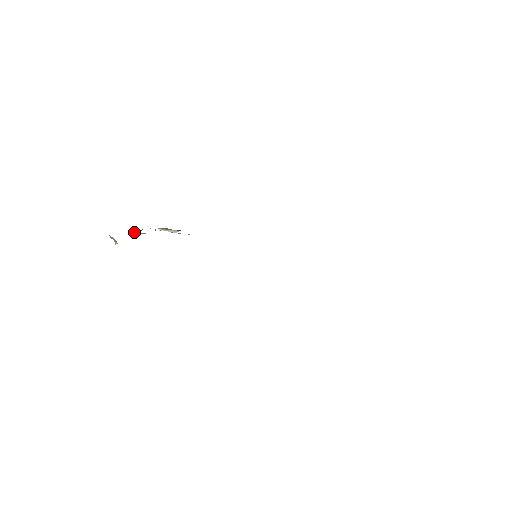
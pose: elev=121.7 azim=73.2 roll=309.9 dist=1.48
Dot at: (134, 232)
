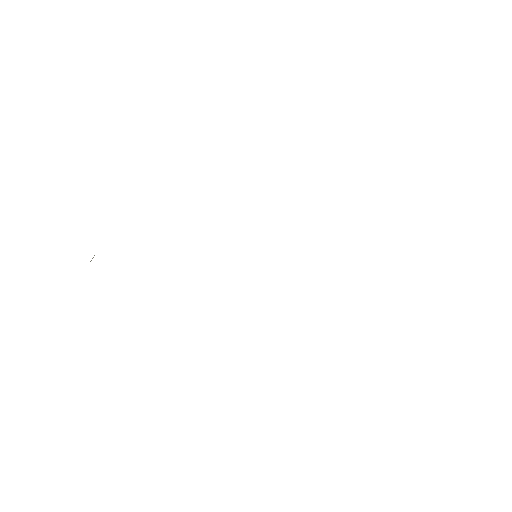
Dot at: occluded
